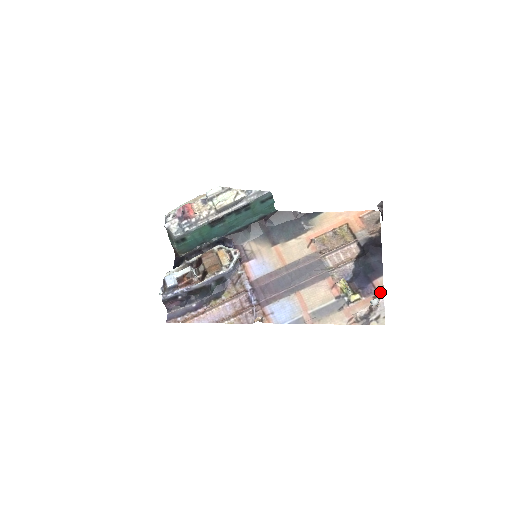
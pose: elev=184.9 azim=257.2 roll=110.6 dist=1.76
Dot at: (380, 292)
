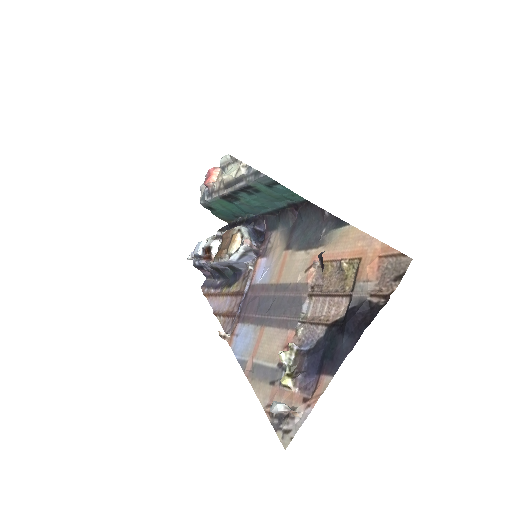
Dot at: (313, 398)
